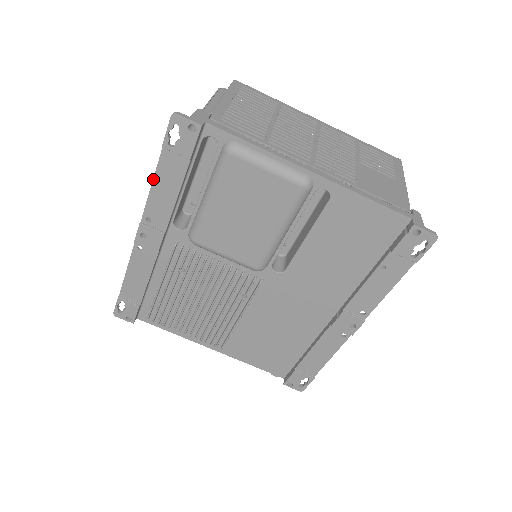
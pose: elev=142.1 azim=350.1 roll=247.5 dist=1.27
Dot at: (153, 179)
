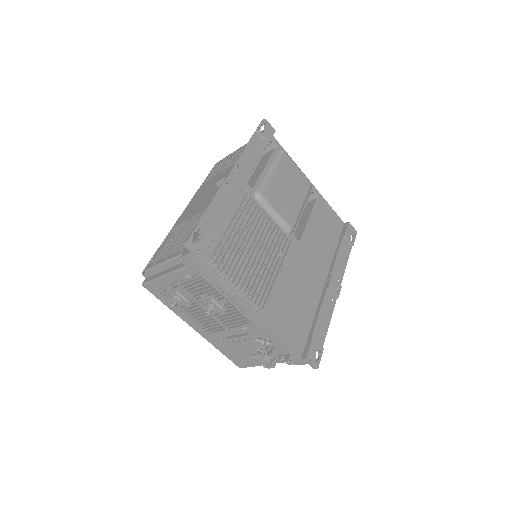
Dot at: (247, 144)
